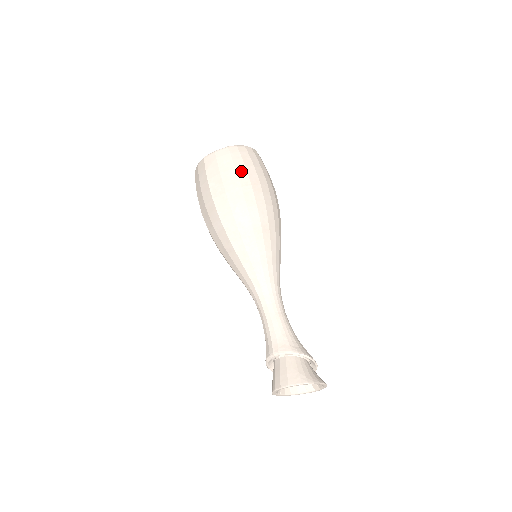
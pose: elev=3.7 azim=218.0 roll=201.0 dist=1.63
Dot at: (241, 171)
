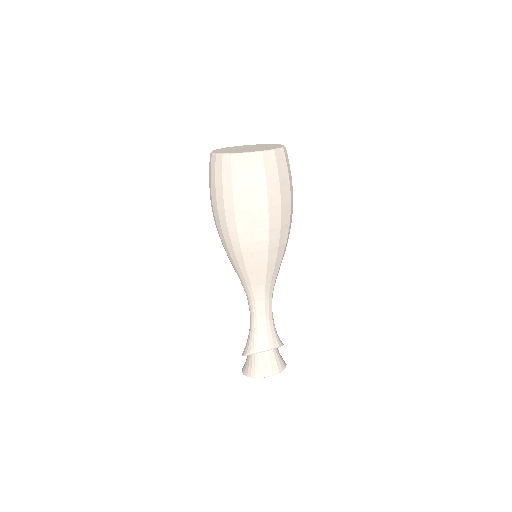
Dot at: (291, 182)
